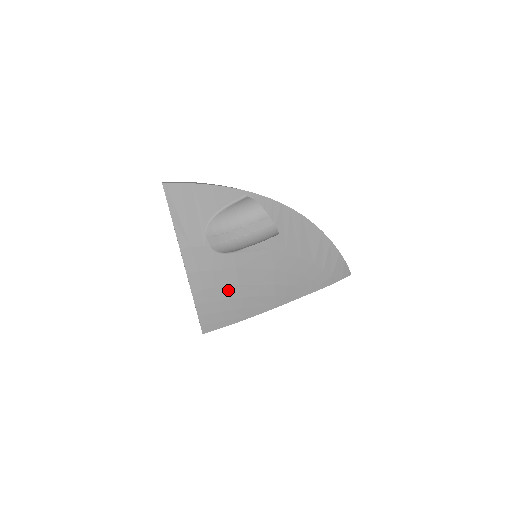
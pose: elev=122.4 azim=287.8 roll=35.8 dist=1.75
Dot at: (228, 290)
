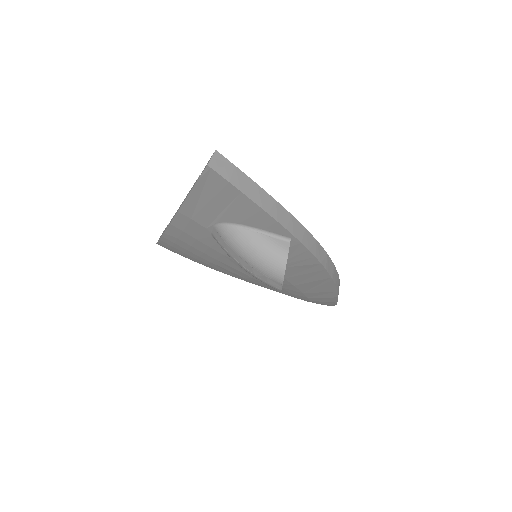
Dot at: (202, 254)
